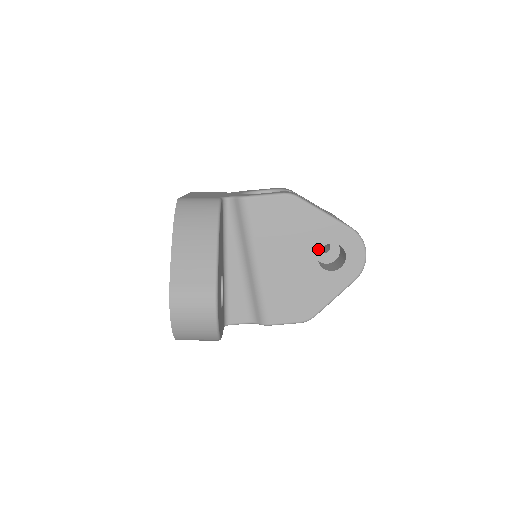
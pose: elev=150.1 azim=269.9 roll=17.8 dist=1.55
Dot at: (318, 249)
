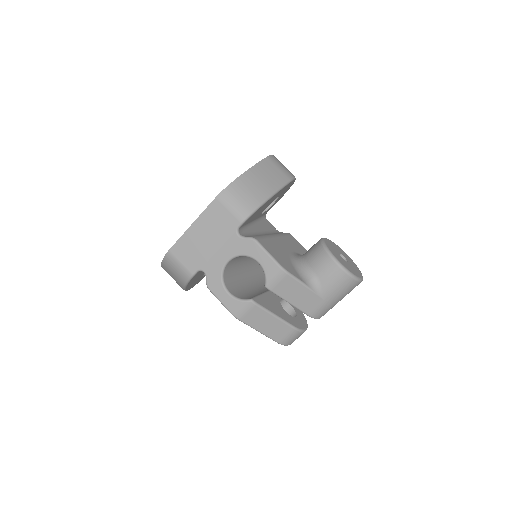
Dot at: occluded
